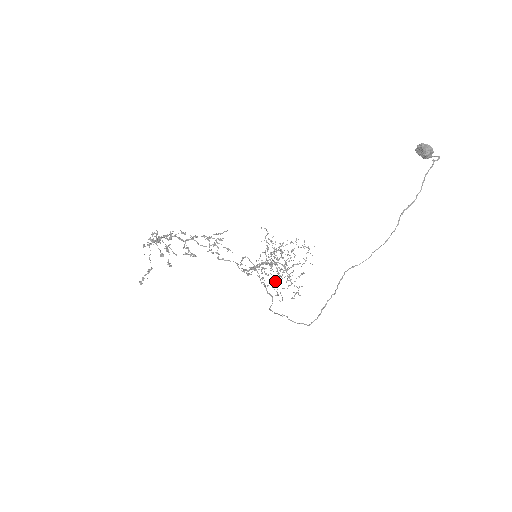
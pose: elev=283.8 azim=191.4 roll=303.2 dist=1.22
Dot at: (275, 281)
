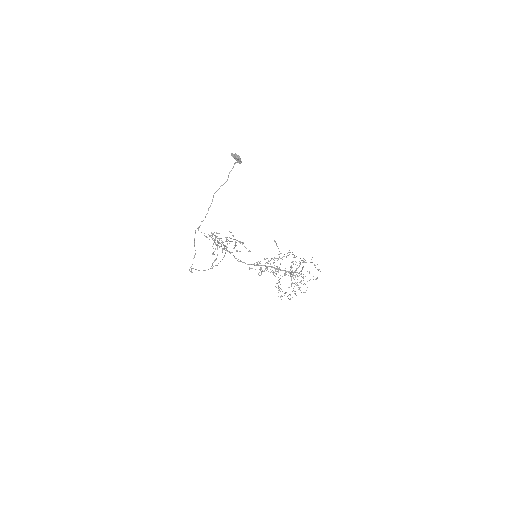
Dot at: occluded
